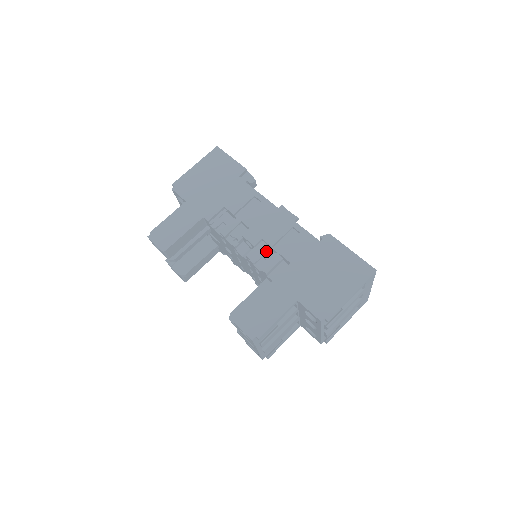
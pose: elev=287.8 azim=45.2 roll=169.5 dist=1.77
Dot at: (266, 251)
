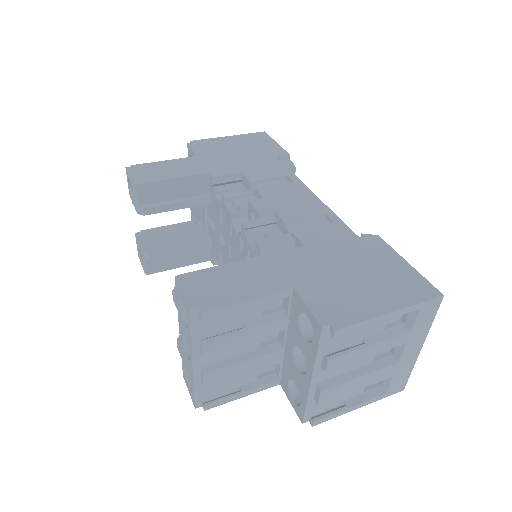
Dot at: (274, 231)
